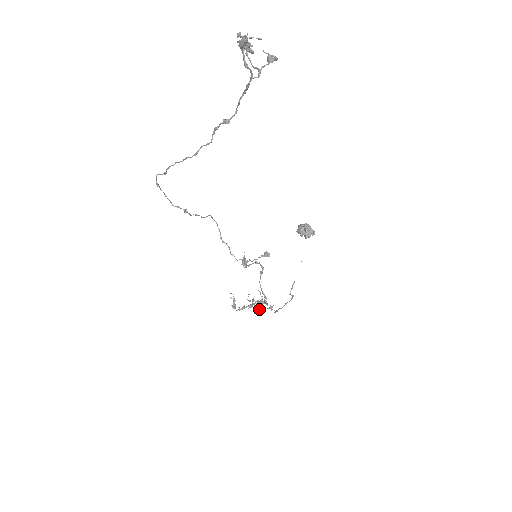
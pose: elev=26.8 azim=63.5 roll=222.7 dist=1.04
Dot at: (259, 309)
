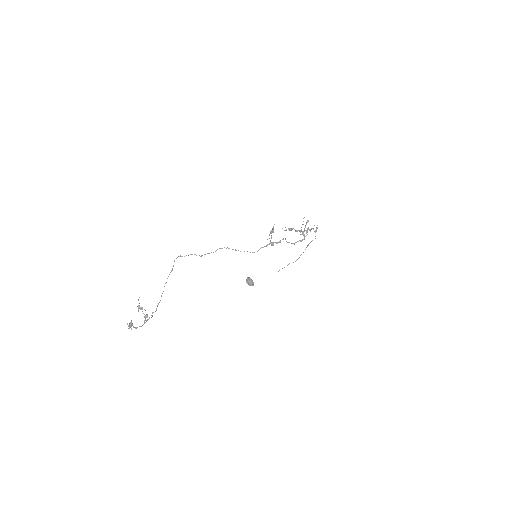
Dot at: (309, 230)
